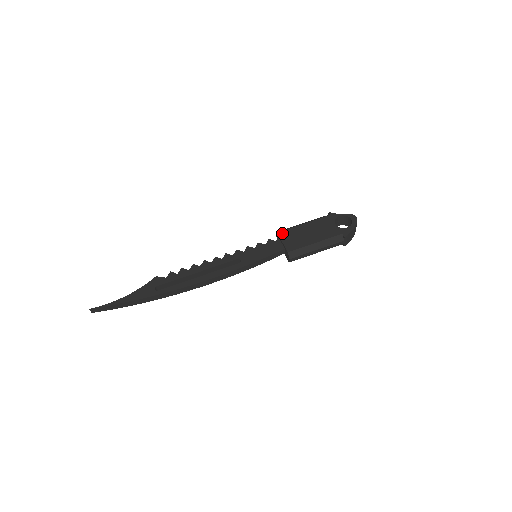
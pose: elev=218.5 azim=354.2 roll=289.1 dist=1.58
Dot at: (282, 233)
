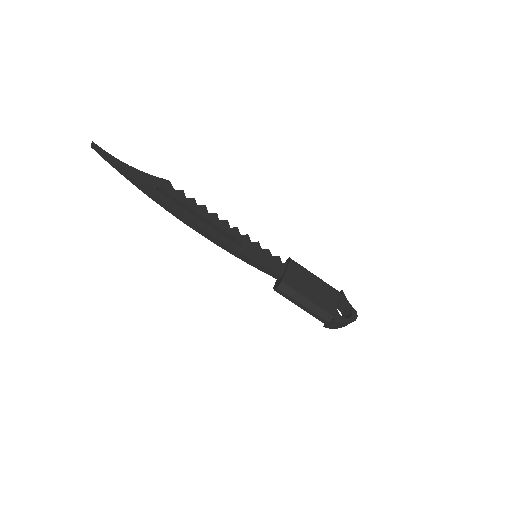
Dot at: (294, 263)
